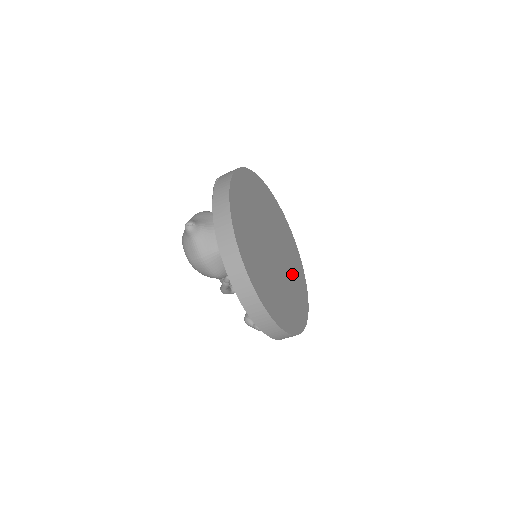
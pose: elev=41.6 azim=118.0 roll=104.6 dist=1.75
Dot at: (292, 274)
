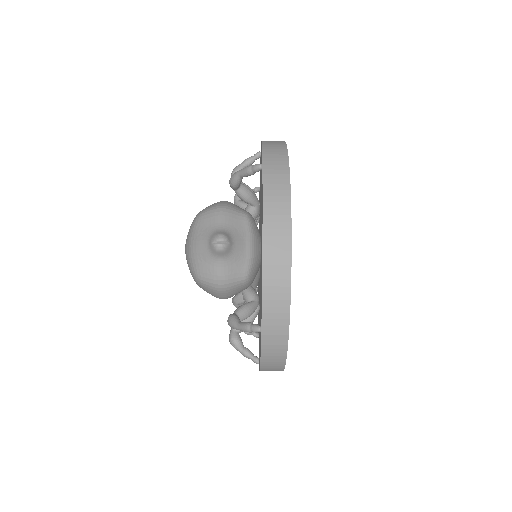
Dot at: occluded
